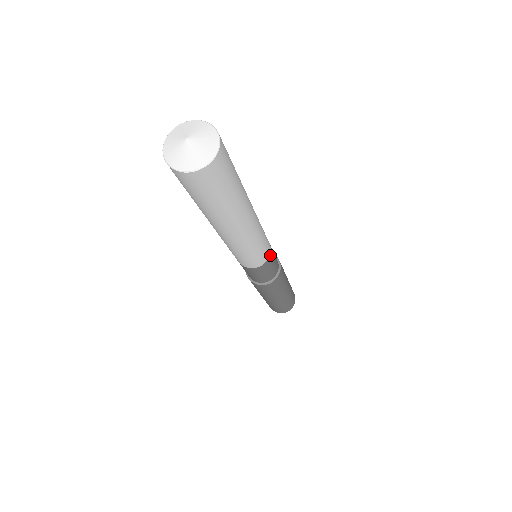
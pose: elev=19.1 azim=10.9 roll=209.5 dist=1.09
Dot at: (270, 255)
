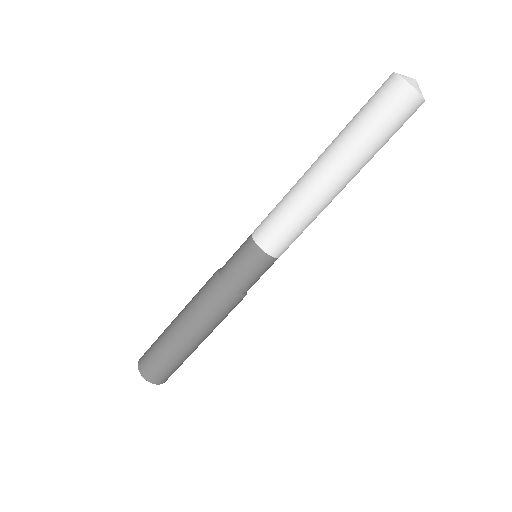
Dot at: (274, 259)
